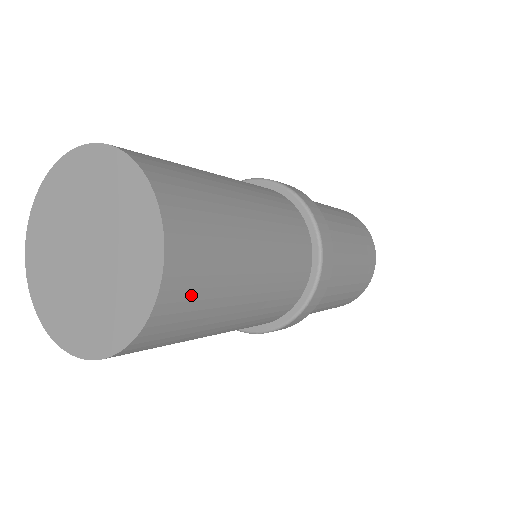
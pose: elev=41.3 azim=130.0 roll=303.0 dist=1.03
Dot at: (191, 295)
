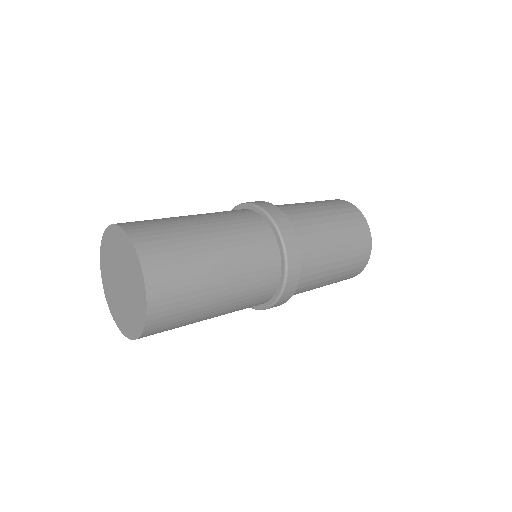
Dot at: (171, 306)
